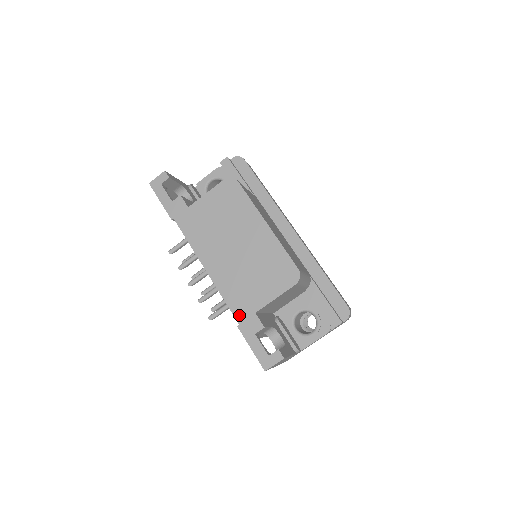
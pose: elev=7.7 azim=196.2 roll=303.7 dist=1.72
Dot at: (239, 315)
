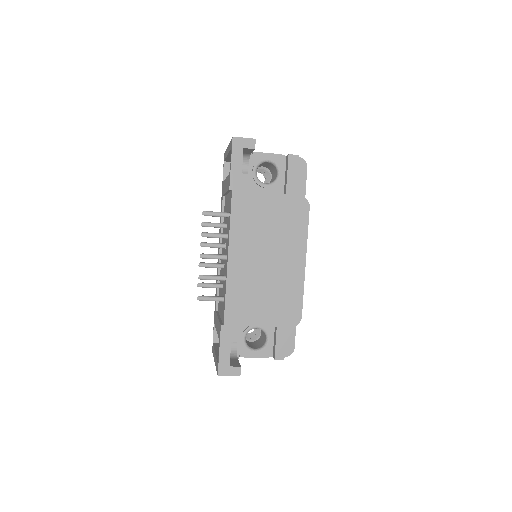
Dot at: (229, 318)
